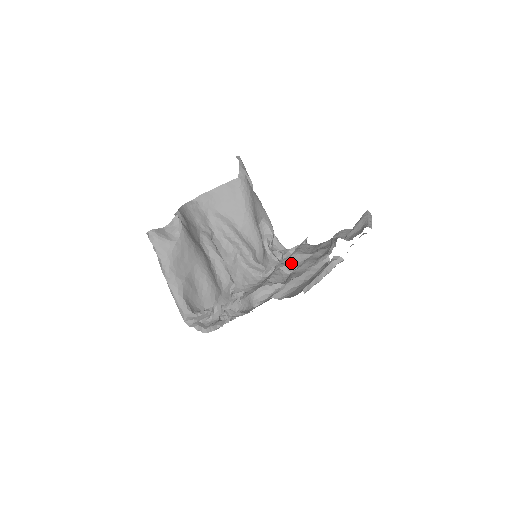
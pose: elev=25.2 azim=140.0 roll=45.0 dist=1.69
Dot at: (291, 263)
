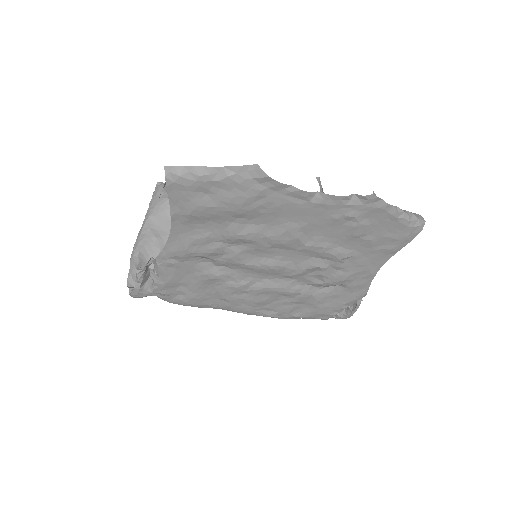
Dot at: occluded
